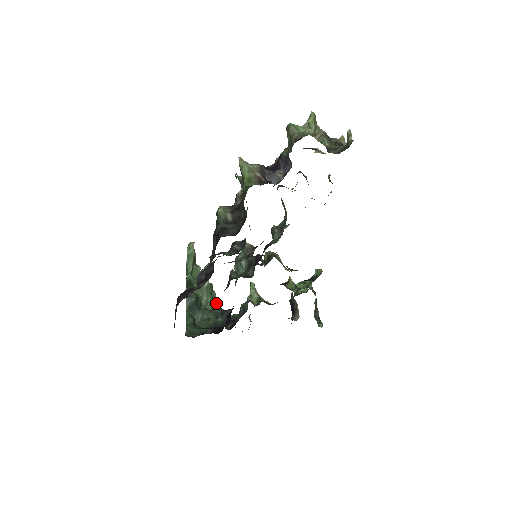
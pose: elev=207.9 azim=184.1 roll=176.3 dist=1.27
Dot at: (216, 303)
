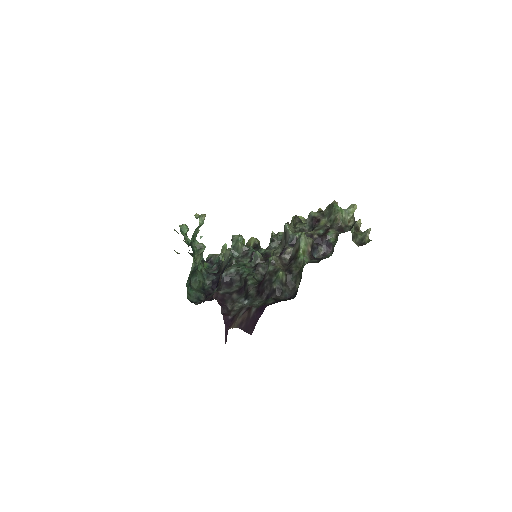
Dot at: (203, 263)
